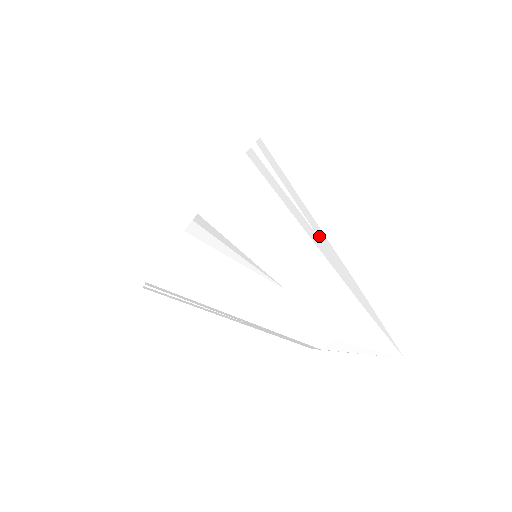
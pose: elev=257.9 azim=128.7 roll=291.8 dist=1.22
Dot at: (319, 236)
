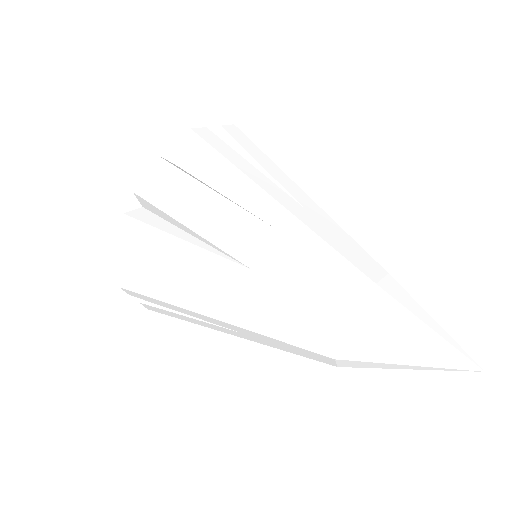
Dot at: occluded
